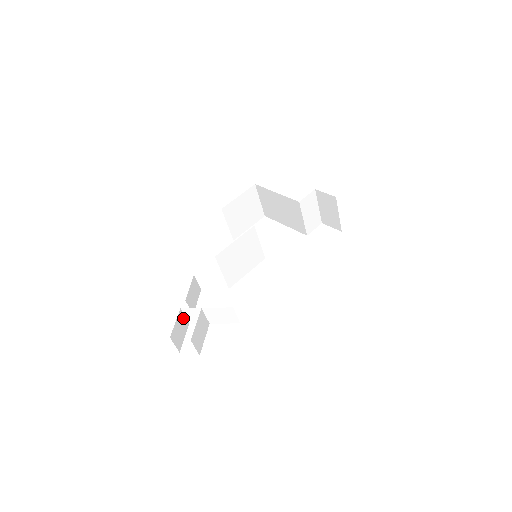
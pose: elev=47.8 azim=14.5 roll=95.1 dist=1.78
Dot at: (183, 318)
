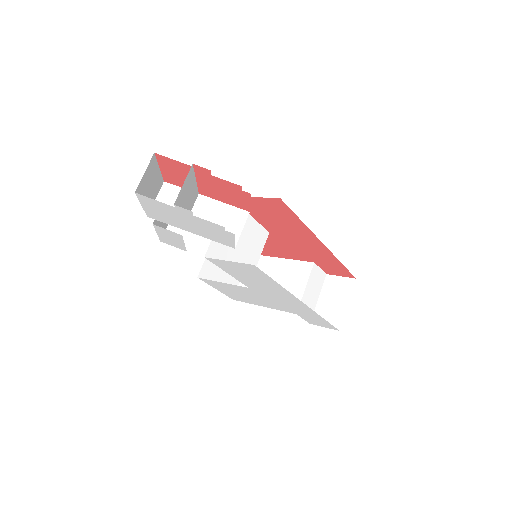
Dot at: (155, 194)
